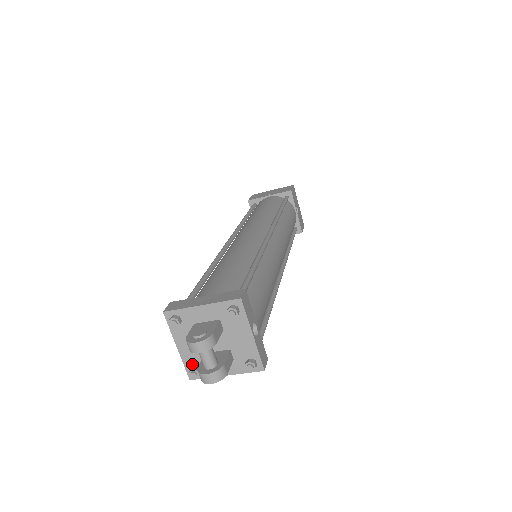
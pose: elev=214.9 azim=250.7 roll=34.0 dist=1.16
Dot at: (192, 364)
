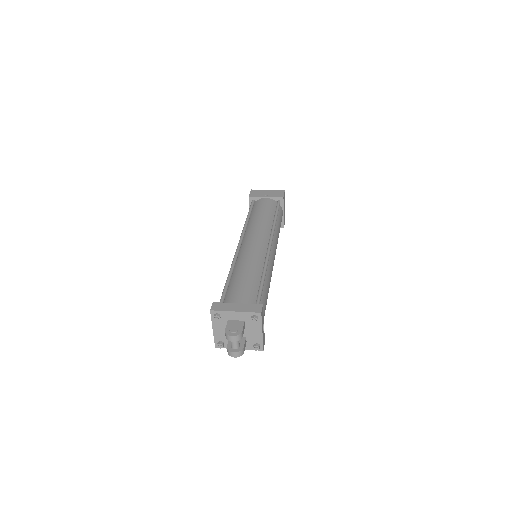
Dot at: (220, 340)
